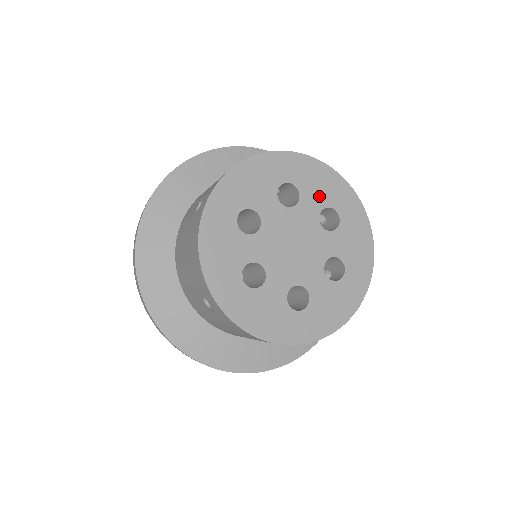
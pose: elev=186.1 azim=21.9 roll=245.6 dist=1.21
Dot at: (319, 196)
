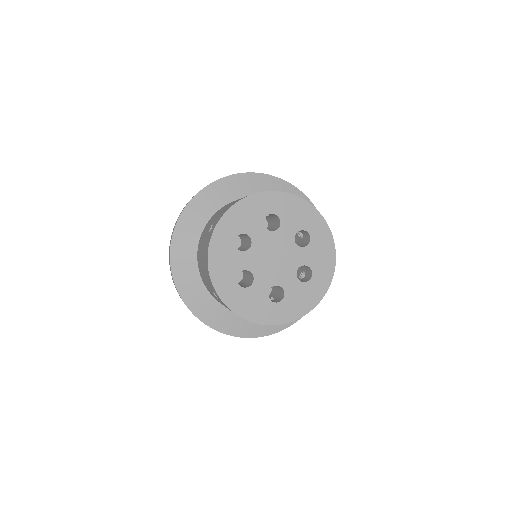
Dot at: (255, 221)
